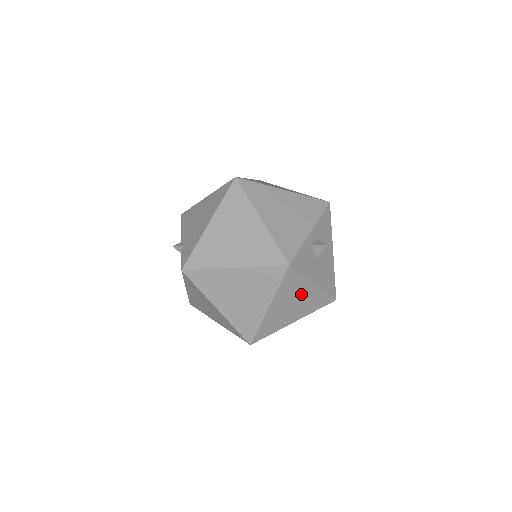
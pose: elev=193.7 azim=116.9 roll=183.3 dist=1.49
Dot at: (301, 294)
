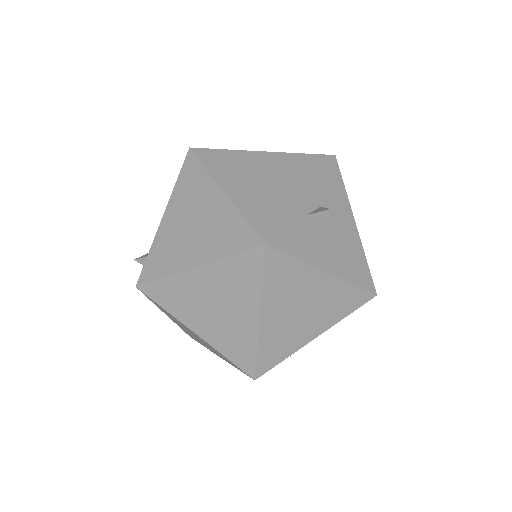
Dot at: (309, 291)
